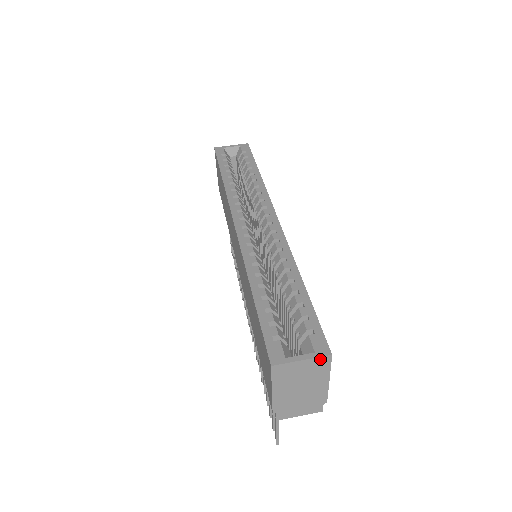
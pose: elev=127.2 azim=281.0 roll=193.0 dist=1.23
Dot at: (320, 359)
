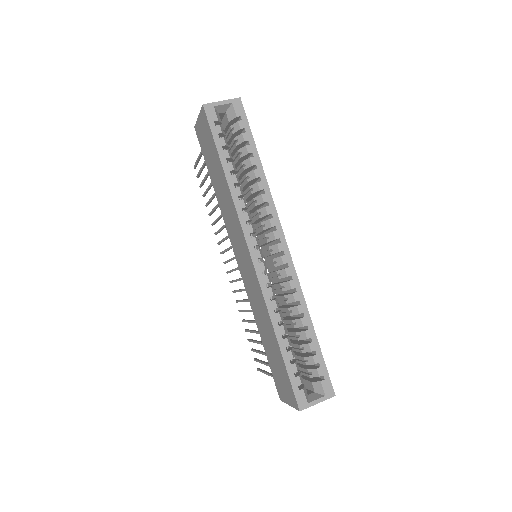
Dot at: (327, 398)
